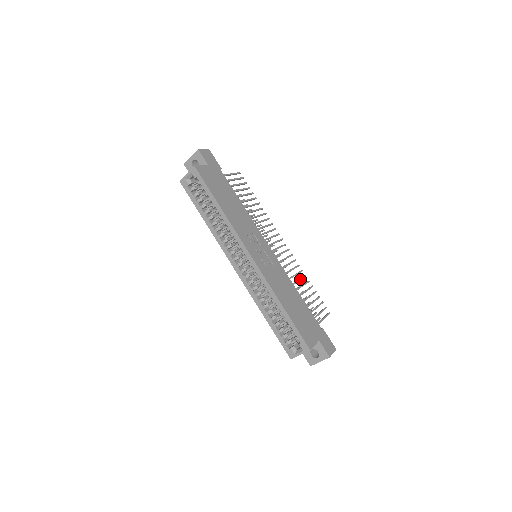
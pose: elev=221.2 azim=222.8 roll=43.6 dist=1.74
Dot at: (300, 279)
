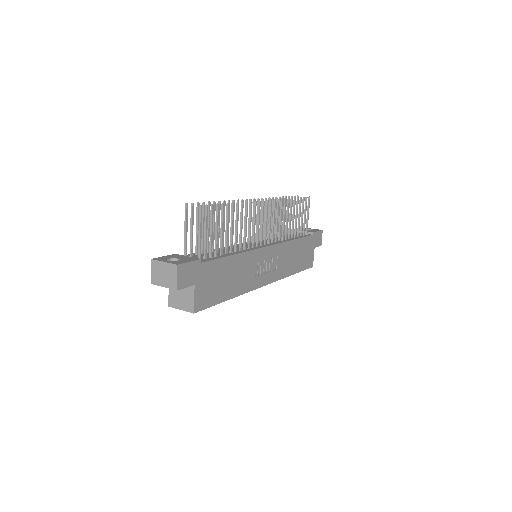
Dot at: occluded
